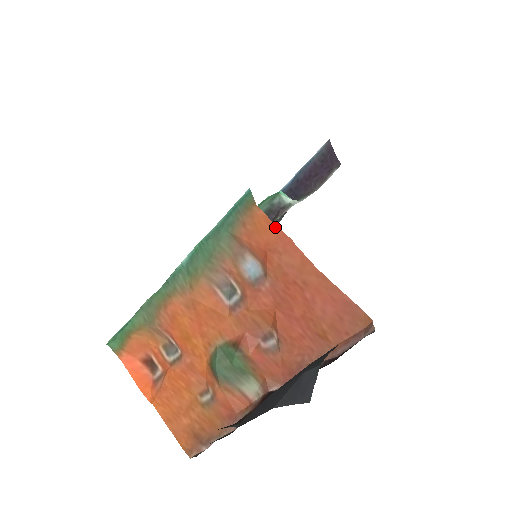
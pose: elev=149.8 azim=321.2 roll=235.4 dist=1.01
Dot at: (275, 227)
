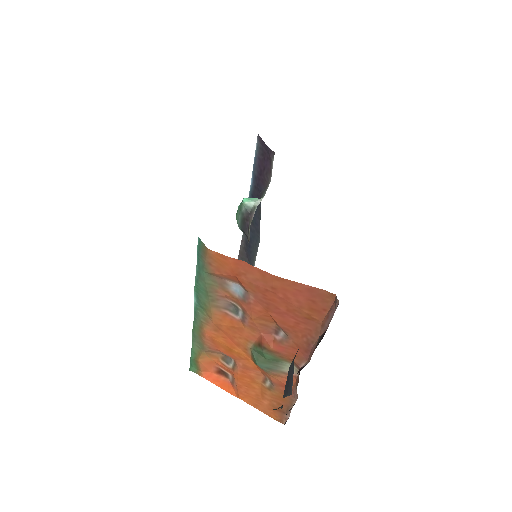
Dot at: (229, 258)
